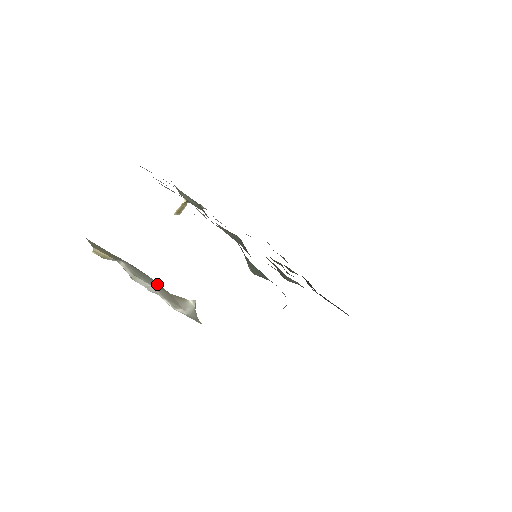
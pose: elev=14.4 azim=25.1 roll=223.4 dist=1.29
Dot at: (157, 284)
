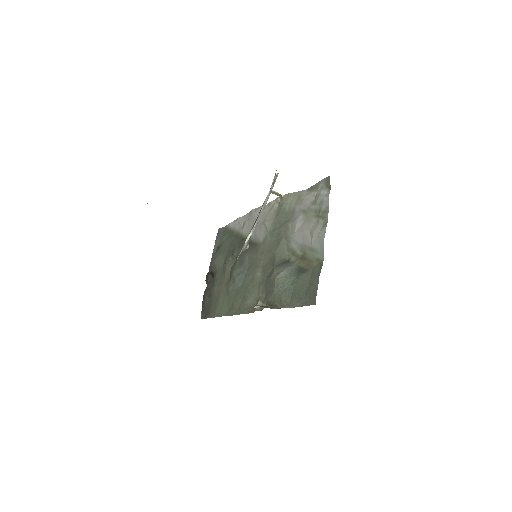
Dot at: occluded
